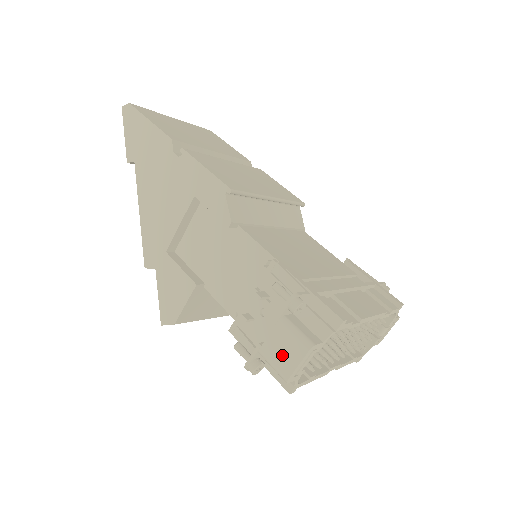
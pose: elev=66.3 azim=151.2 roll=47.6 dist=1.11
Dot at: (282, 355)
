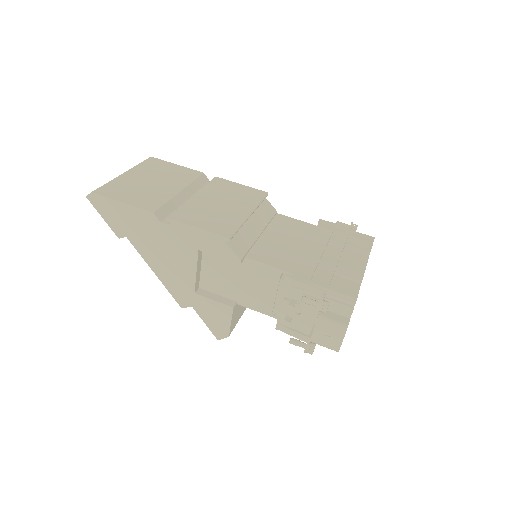
Dot at: (329, 339)
